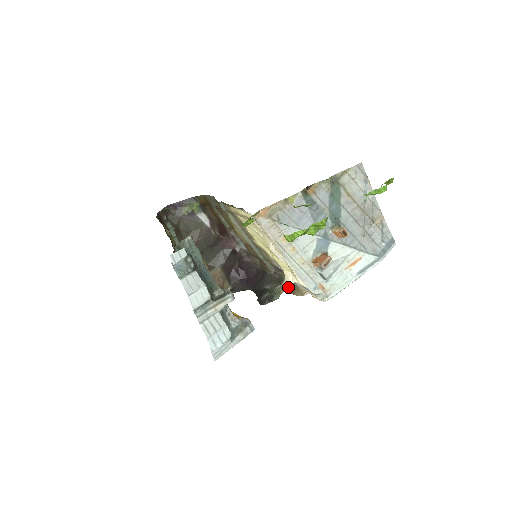
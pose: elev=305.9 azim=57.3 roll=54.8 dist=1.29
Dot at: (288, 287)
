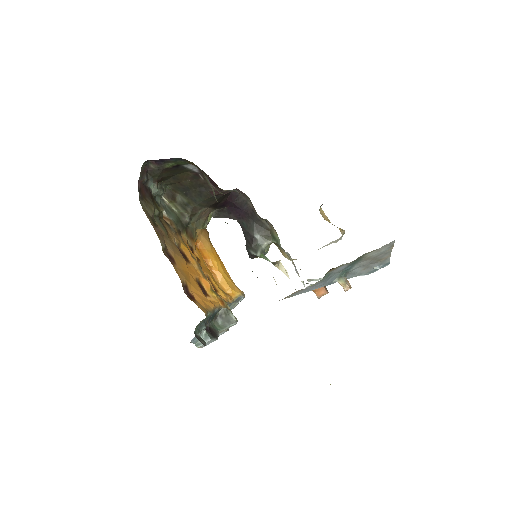
Dot at: (278, 245)
